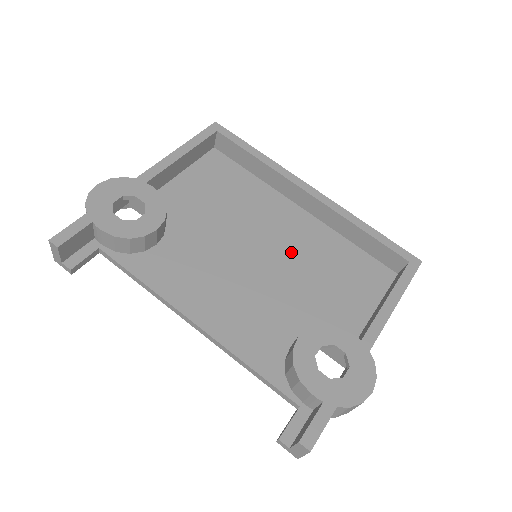
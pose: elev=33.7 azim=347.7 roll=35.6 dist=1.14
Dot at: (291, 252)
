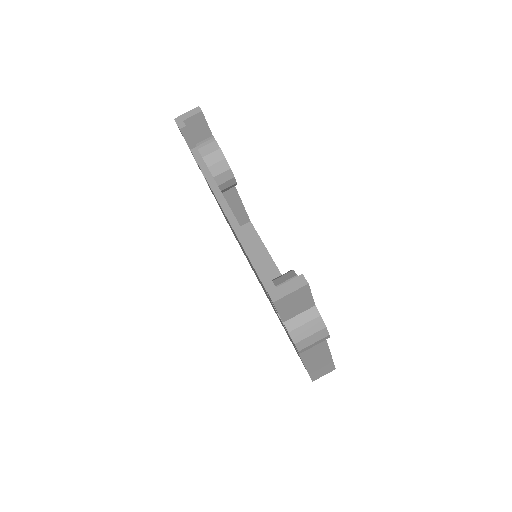
Dot at: occluded
